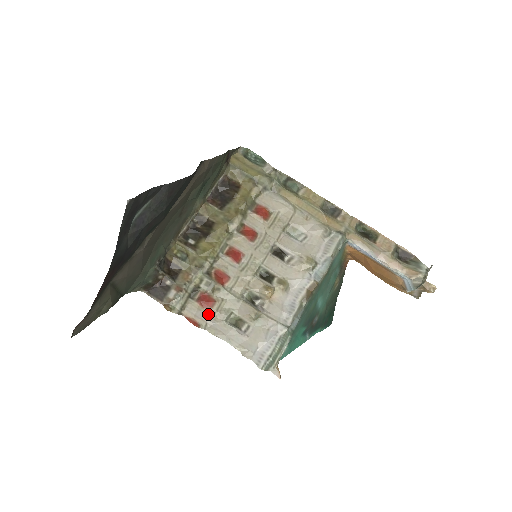
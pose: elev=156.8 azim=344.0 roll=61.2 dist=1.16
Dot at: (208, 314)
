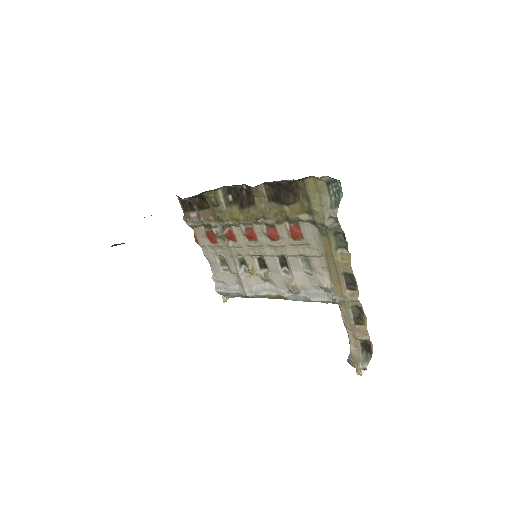
Dot at: (208, 243)
